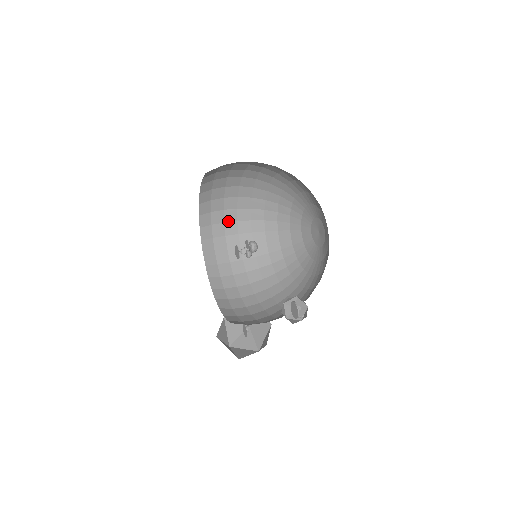
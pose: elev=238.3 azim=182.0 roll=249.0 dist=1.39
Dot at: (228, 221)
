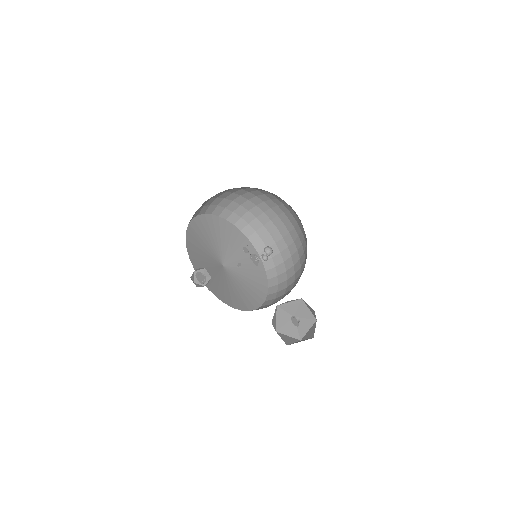
Dot at: (277, 241)
